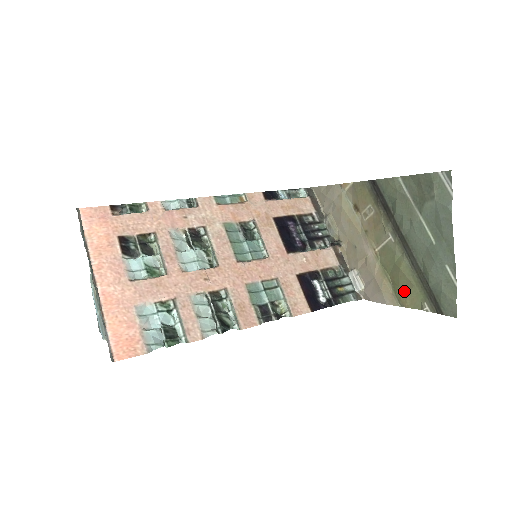
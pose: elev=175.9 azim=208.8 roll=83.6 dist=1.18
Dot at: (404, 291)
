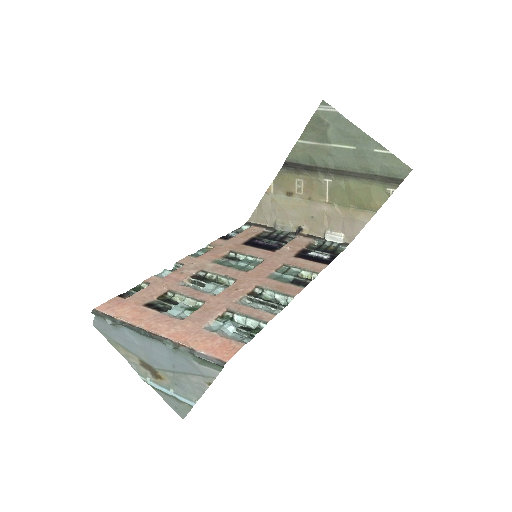
Dot at: (368, 199)
